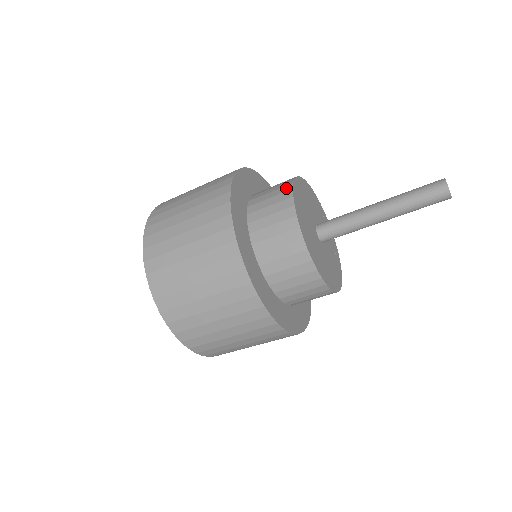
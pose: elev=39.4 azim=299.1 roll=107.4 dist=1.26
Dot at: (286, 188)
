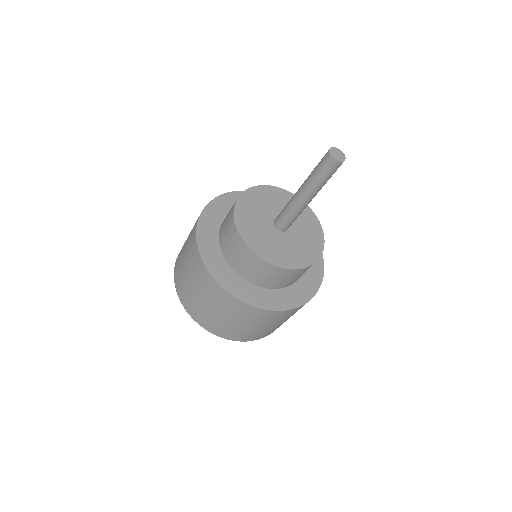
Dot at: occluded
